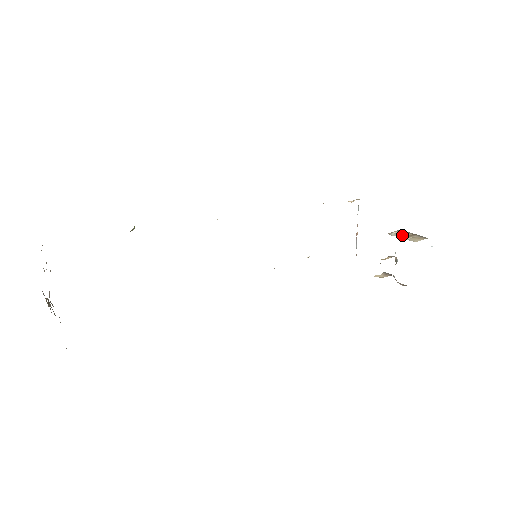
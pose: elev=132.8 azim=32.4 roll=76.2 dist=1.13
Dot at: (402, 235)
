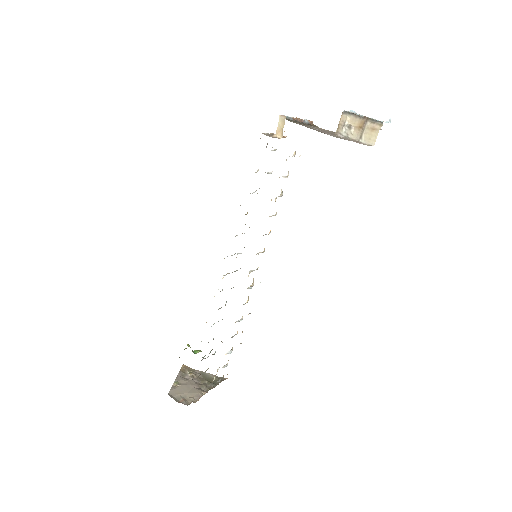
Dot at: (353, 128)
